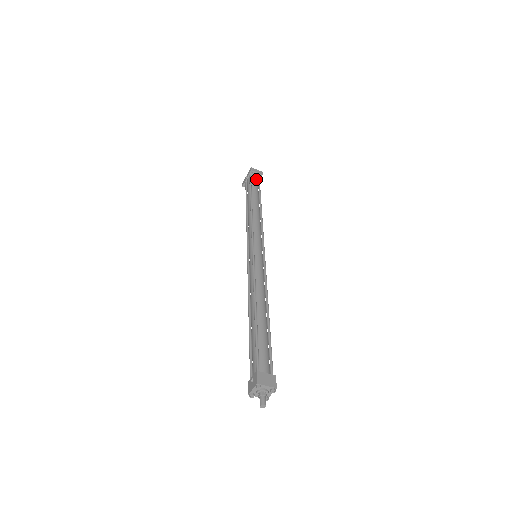
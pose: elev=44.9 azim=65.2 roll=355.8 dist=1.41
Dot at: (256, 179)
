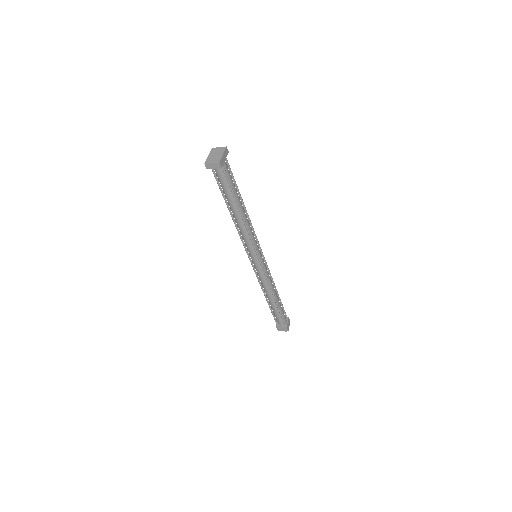
Dot at: (219, 168)
